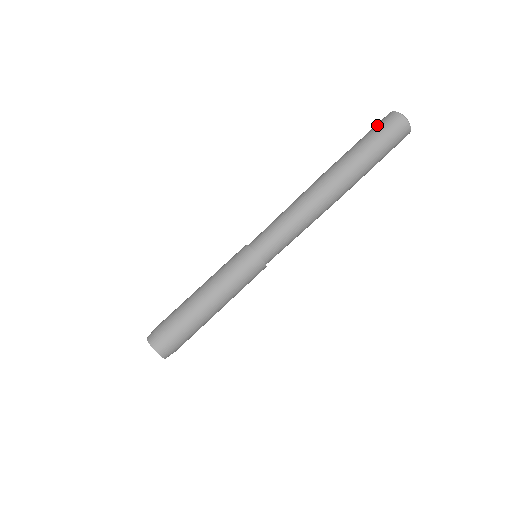
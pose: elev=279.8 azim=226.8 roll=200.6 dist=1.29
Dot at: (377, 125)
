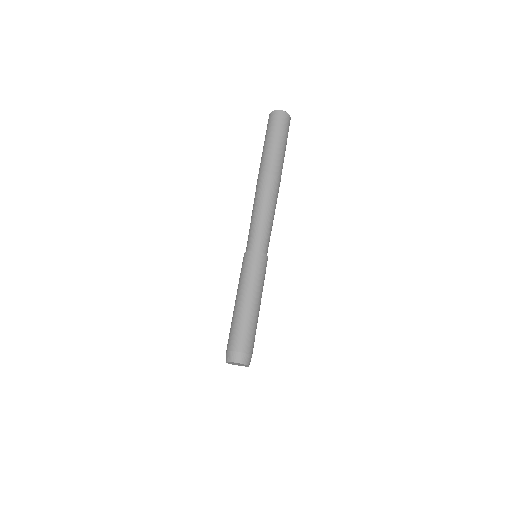
Dot at: (272, 124)
